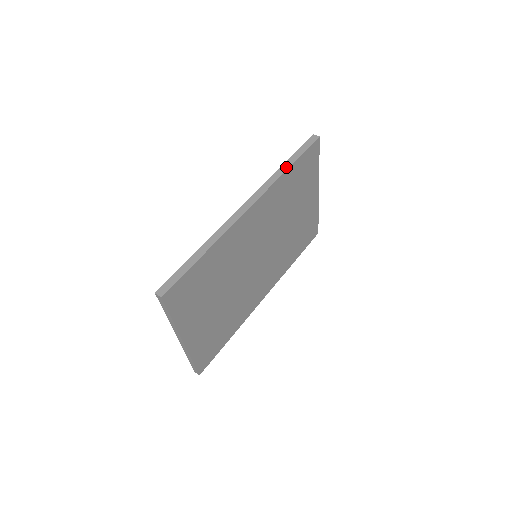
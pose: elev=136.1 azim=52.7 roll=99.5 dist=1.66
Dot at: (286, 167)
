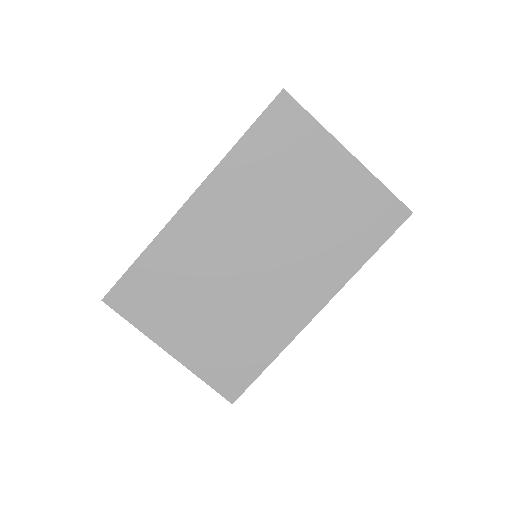
Dot at: (236, 143)
